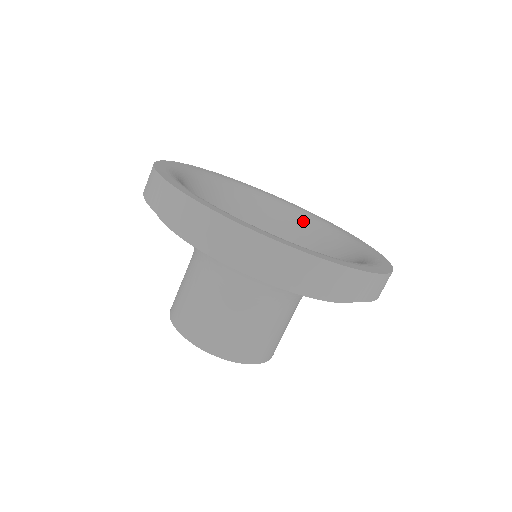
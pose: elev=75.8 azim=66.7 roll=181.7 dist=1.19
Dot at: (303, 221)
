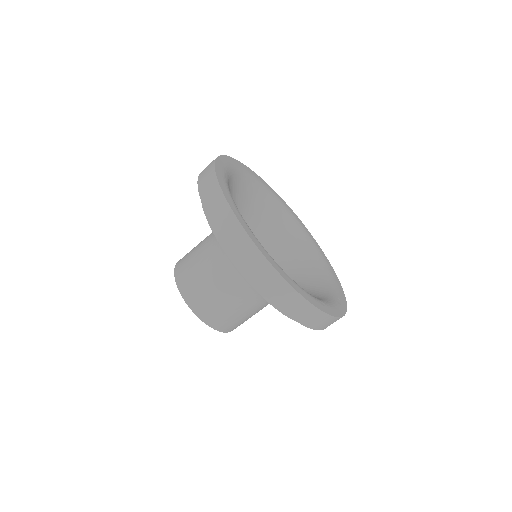
Dot at: (301, 239)
